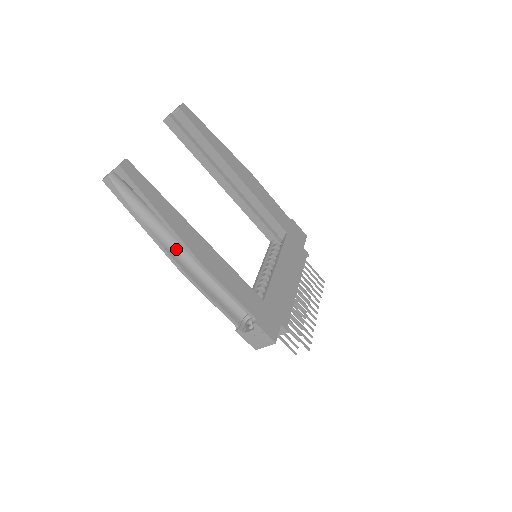
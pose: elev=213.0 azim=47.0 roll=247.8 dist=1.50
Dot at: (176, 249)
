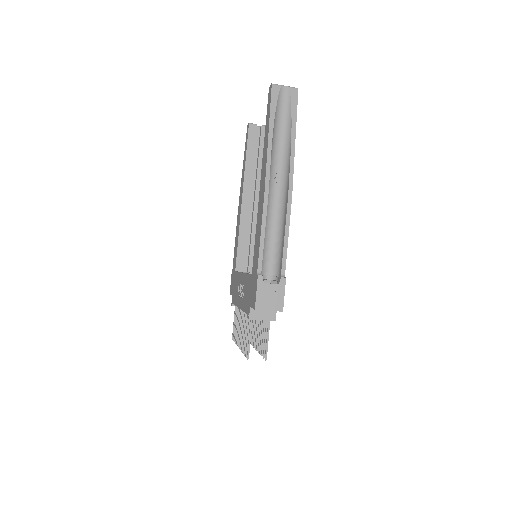
Dot at: (270, 173)
